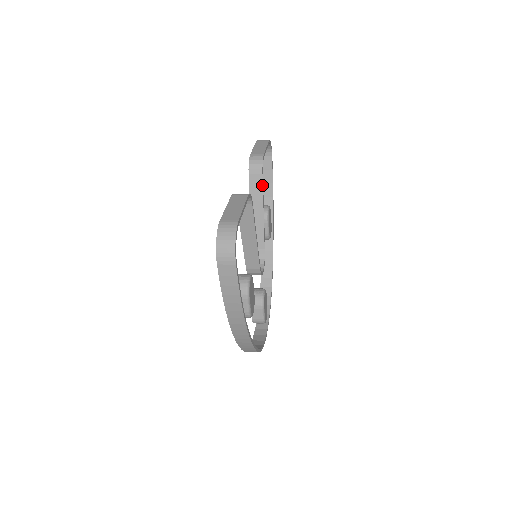
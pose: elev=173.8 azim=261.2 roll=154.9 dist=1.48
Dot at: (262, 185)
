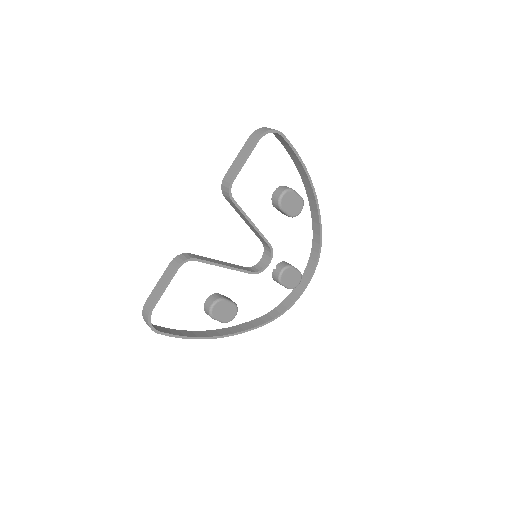
Dot at: (237, 208)
